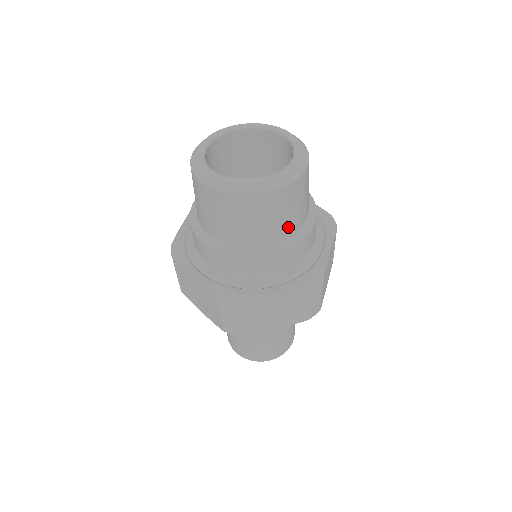
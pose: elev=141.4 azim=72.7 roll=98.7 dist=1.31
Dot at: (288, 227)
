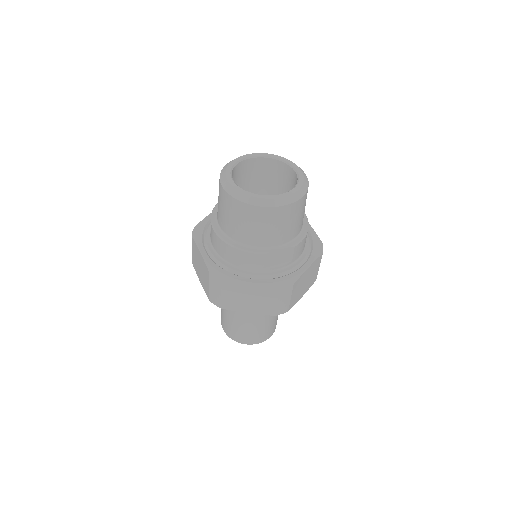
Dot at: occluded
